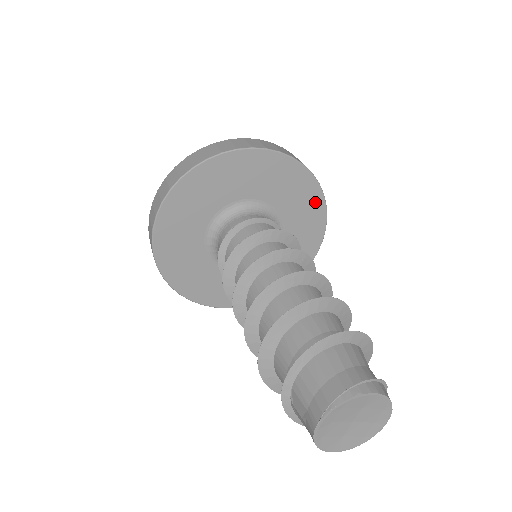
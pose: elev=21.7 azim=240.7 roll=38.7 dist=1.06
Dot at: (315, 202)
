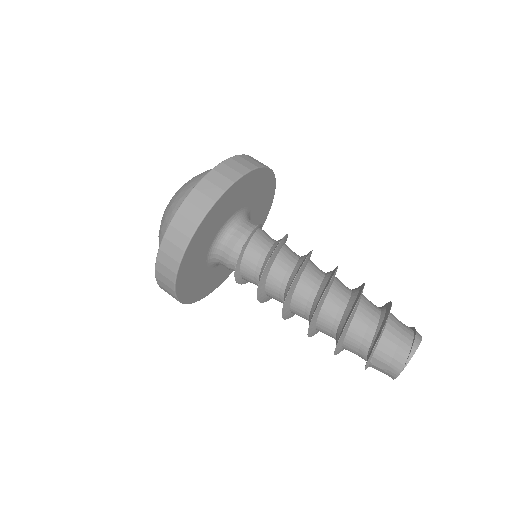
Dot at: (270, 188)
